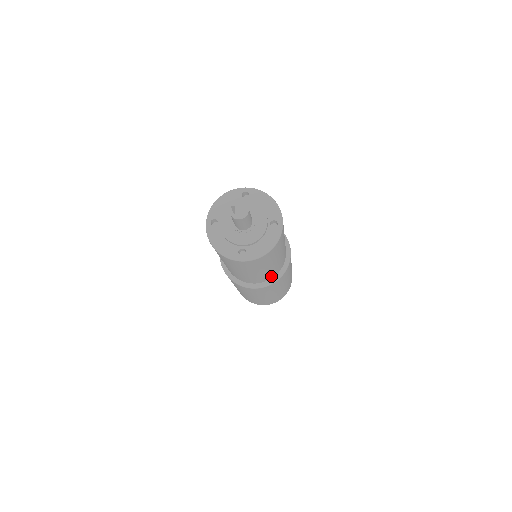
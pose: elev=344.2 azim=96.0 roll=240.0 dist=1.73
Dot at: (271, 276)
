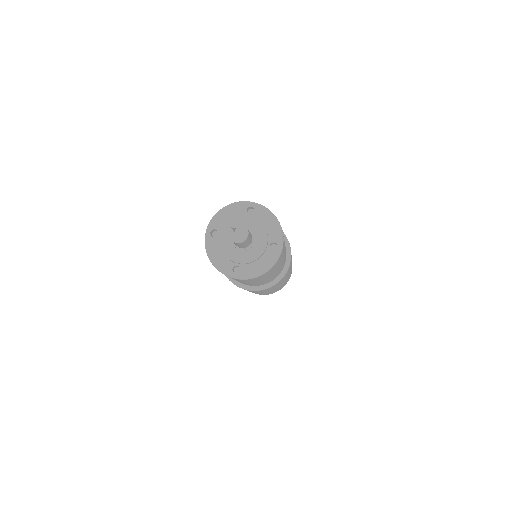
Dot at: (266, 282)
